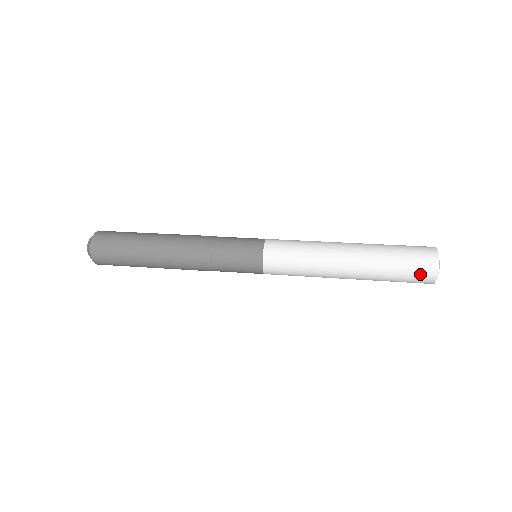
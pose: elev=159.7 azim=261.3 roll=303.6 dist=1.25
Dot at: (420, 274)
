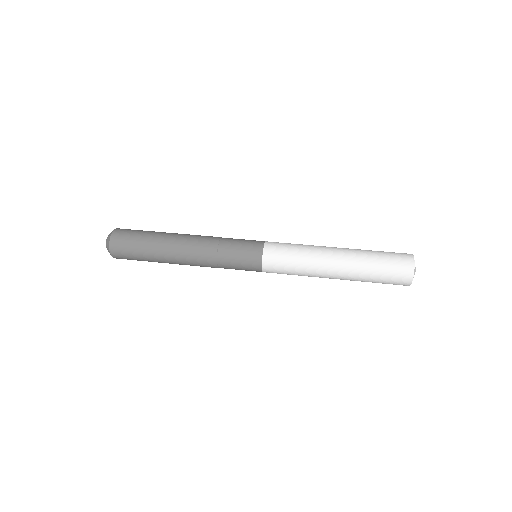
Dot at: (397, 282)
